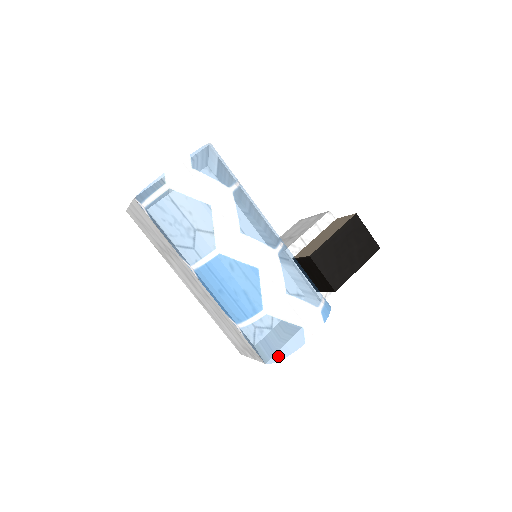
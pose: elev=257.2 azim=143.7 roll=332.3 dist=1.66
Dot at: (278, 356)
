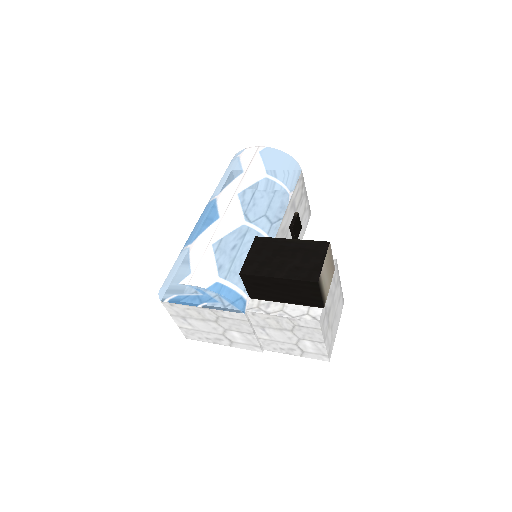
Dot at: occluded
